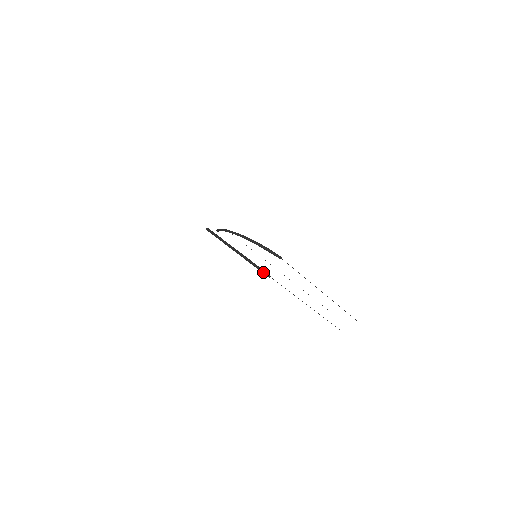
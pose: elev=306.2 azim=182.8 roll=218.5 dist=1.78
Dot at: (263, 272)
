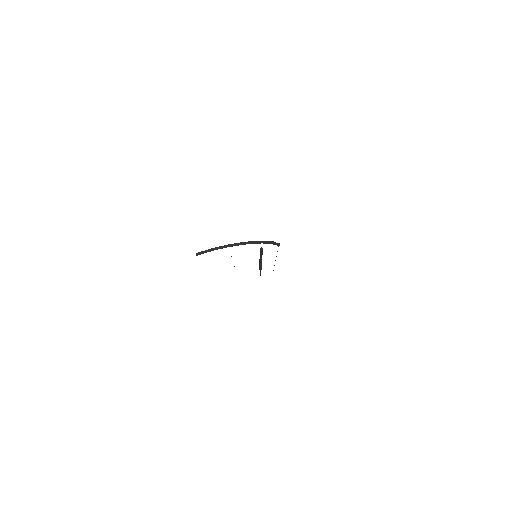
Dot at: (261, 268)
